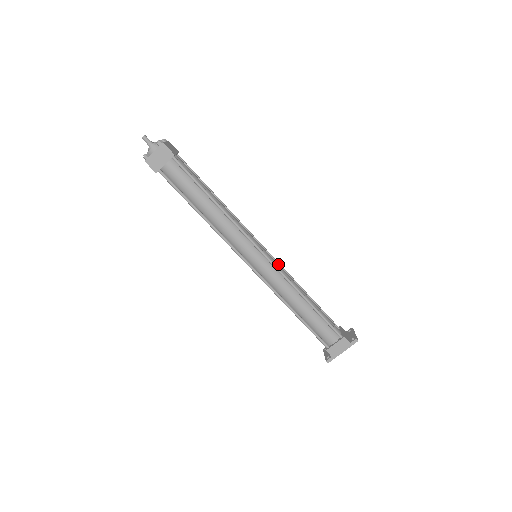
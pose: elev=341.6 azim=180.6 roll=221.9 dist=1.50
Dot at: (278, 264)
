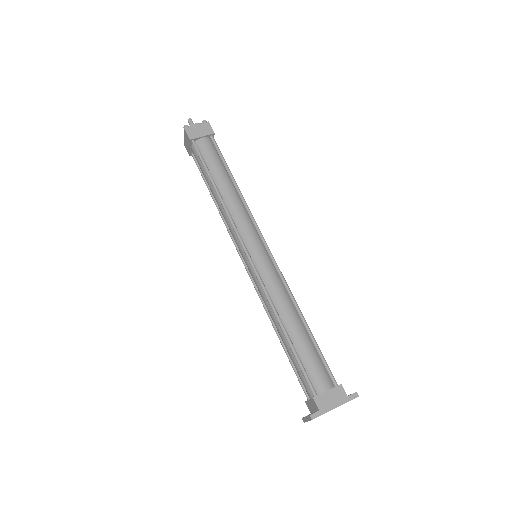
Dot at: occluded
